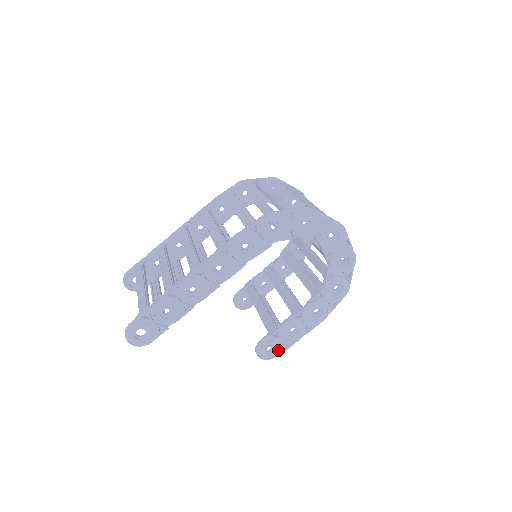
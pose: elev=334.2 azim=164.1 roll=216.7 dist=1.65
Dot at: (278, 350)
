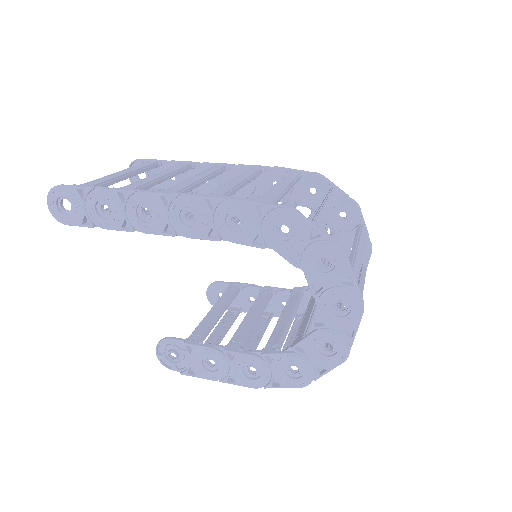
Dot at: (181, 366)
